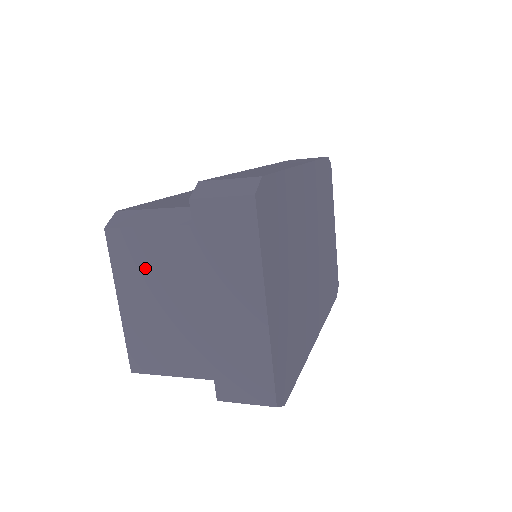
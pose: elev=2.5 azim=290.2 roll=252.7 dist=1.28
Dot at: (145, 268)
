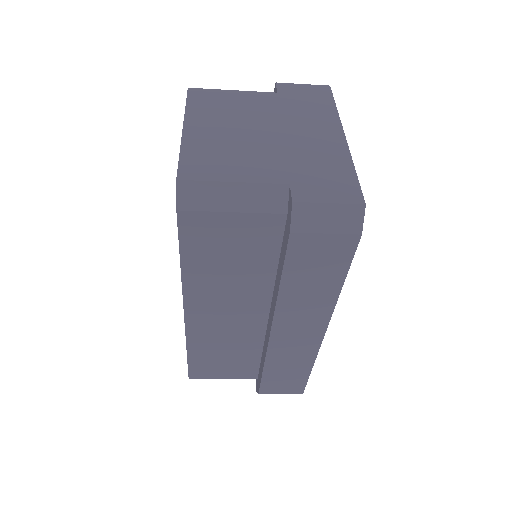
Dot at: (224, 110)
